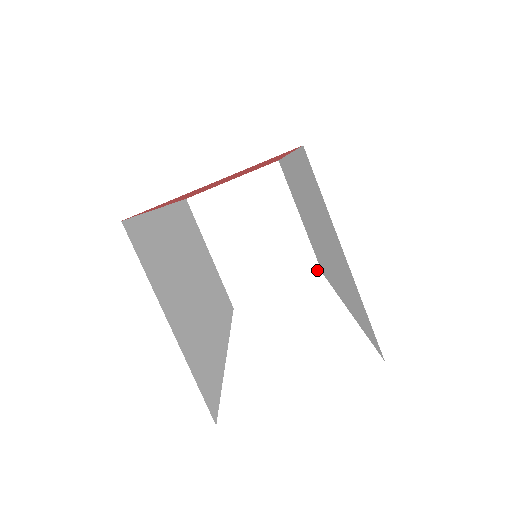
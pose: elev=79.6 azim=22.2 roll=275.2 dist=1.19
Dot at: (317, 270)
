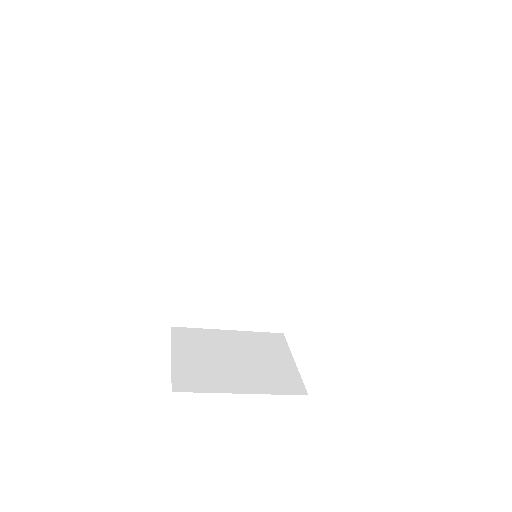
Dot at: occluded
